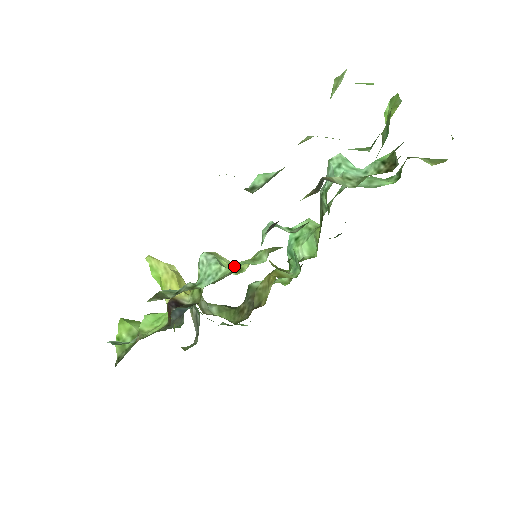
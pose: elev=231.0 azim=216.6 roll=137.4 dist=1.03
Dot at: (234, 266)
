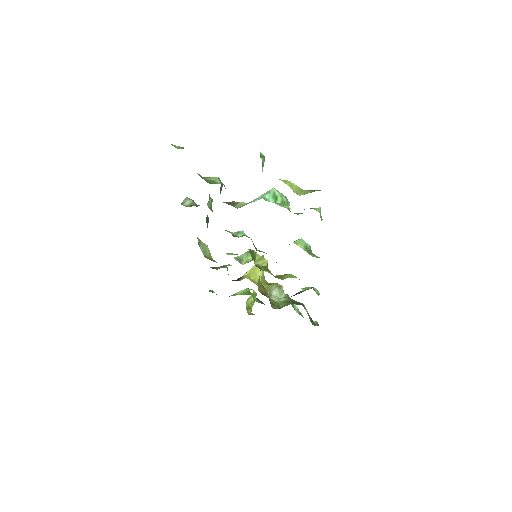
Dot at: (250, 261)
